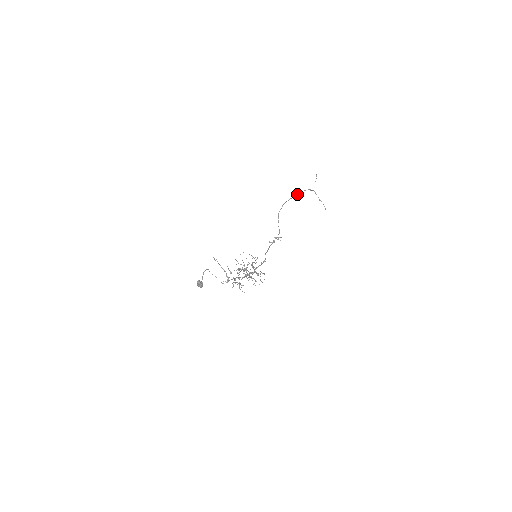
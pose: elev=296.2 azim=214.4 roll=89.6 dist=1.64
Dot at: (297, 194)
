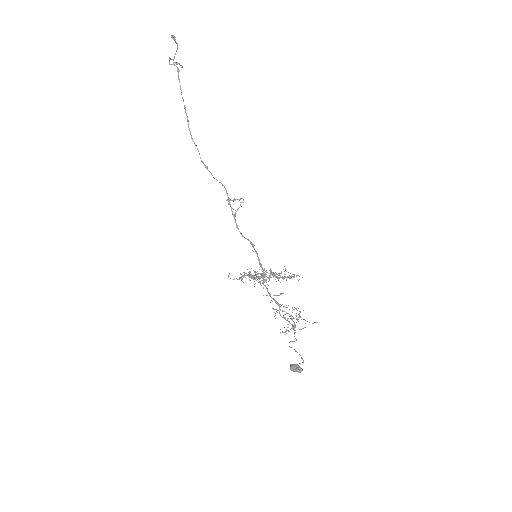
Dot at: (183, 99)
